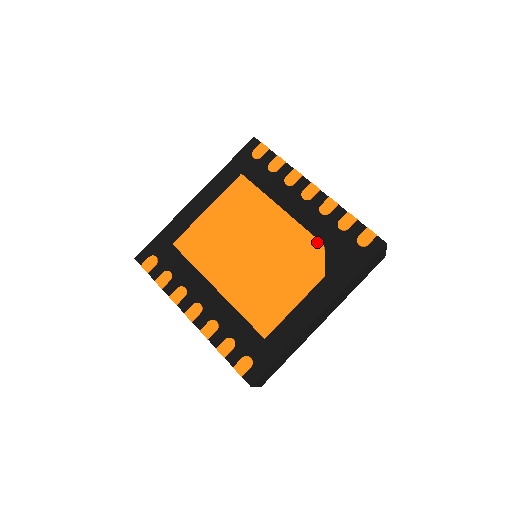
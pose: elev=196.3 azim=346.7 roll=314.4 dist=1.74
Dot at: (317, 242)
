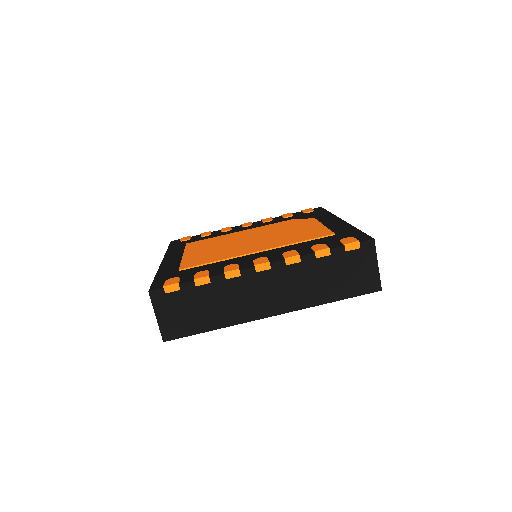
Dot at: (286, 221)
